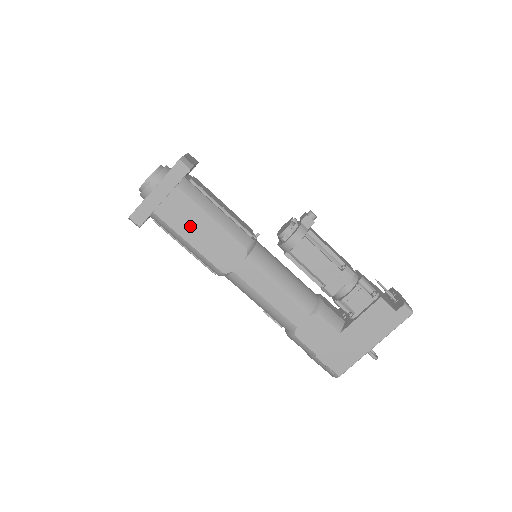
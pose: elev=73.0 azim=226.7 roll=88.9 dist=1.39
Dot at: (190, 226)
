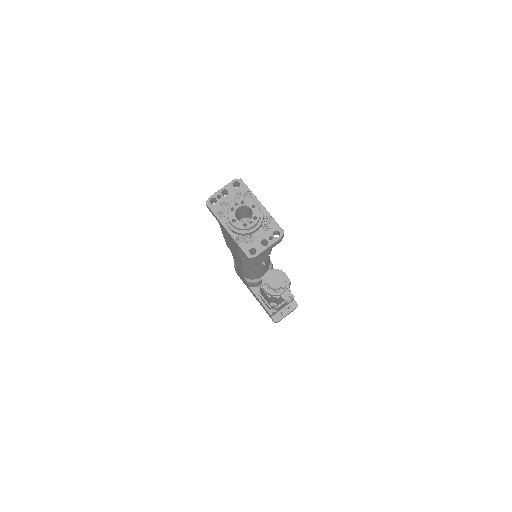
Dot at: (229, 241)
